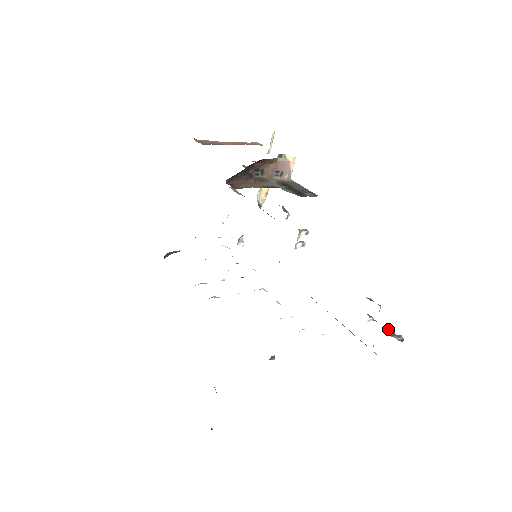
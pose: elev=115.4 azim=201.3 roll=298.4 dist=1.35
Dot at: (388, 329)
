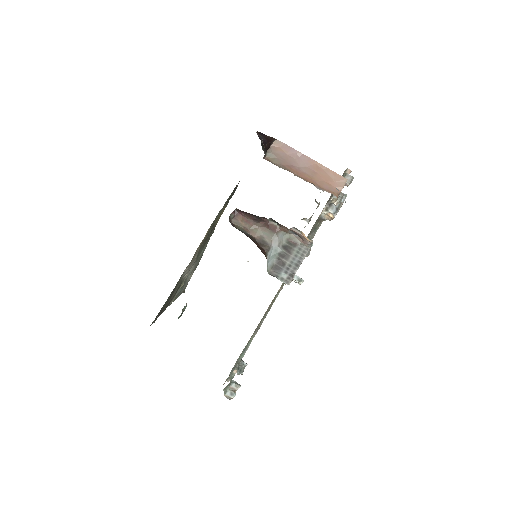
Dot at: (235, 385)
